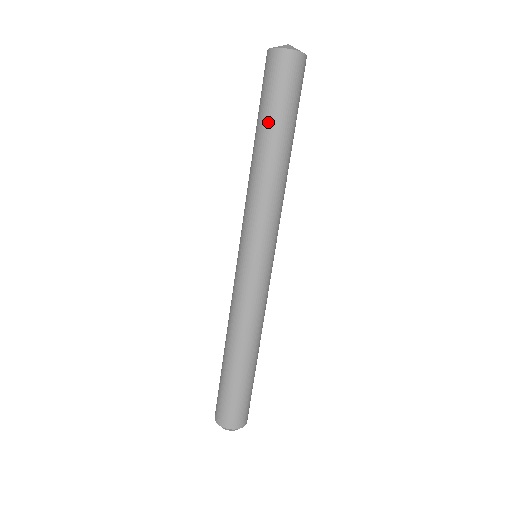
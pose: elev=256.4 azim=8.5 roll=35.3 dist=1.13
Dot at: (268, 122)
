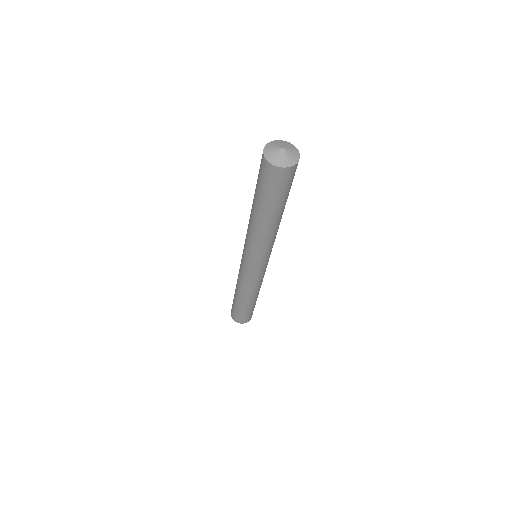
Dot at: (264, 206)
